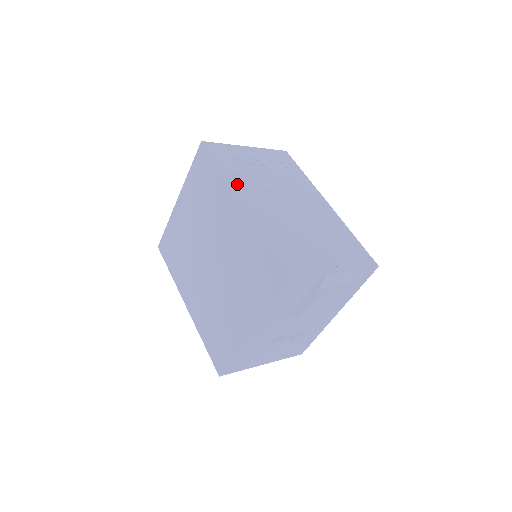
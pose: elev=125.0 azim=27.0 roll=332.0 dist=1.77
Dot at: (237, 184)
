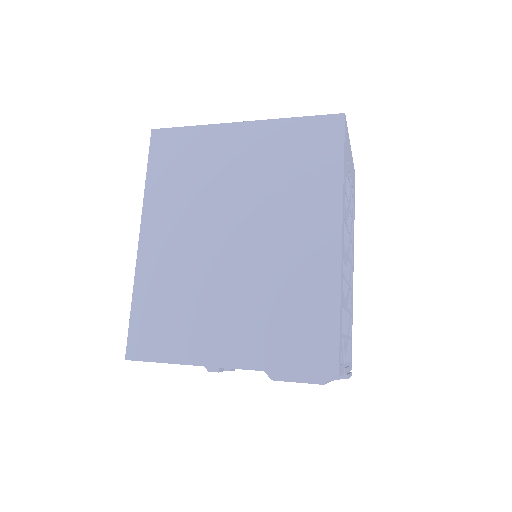
Dot at: (344, 207)
